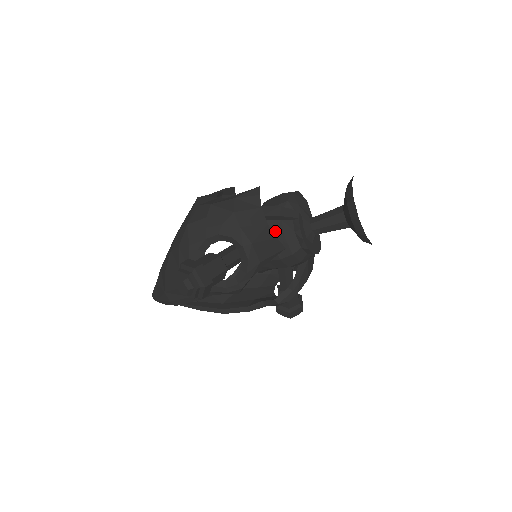
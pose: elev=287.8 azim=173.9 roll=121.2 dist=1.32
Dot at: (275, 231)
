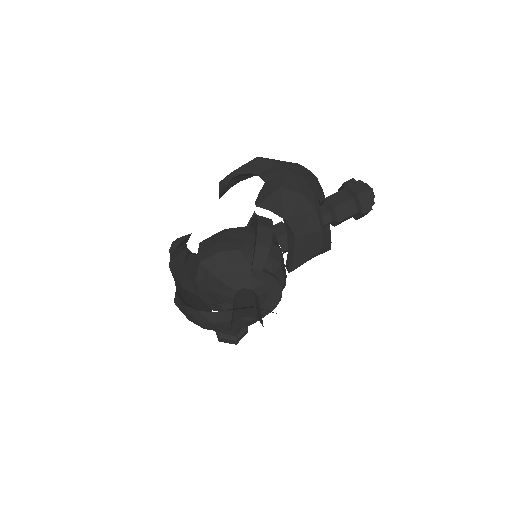
Dot at: occluded
